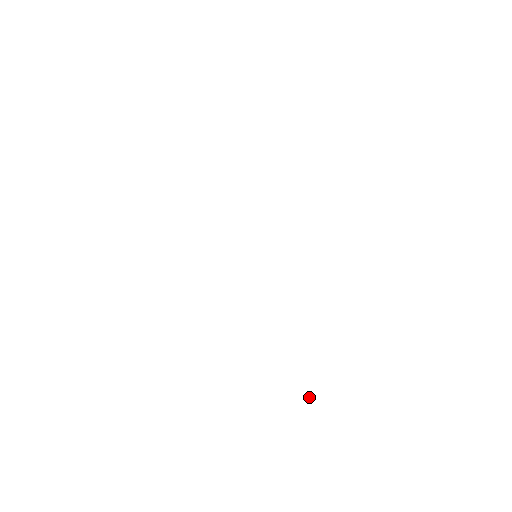
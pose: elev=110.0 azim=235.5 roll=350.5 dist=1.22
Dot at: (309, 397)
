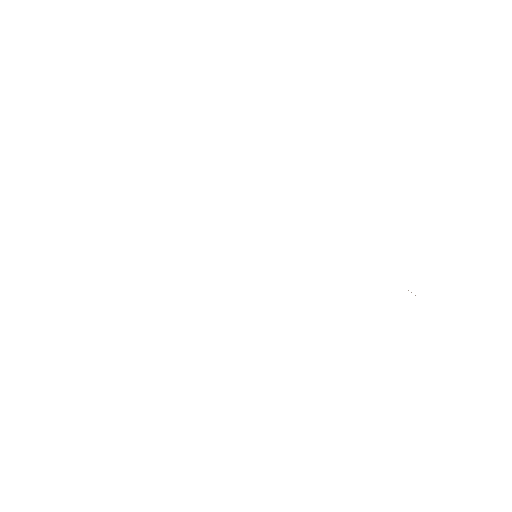
Dot at: occluded
